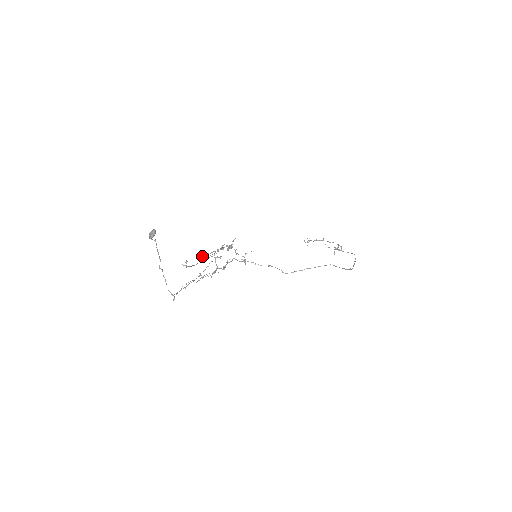
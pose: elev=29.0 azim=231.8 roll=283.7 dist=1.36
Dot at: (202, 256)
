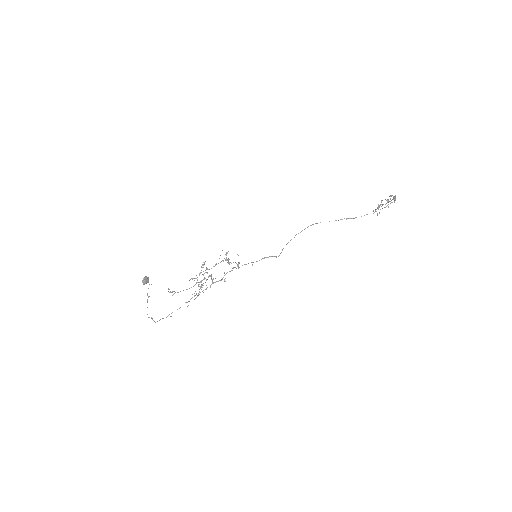
Dot at: occluded
